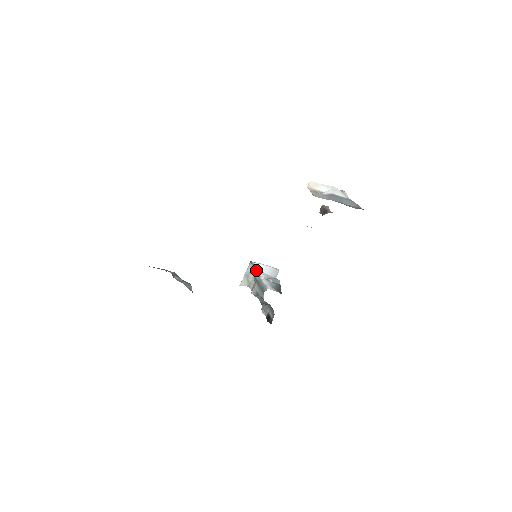
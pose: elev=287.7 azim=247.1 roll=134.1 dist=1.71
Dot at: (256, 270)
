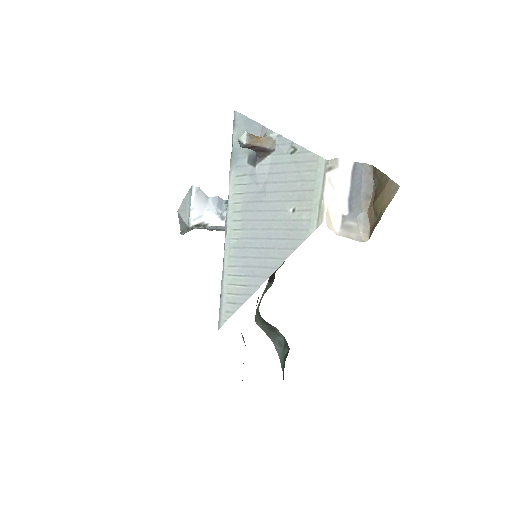
Dot at: (204, 226)
